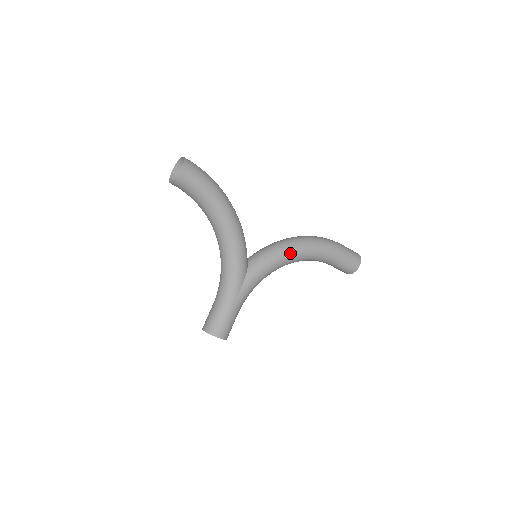
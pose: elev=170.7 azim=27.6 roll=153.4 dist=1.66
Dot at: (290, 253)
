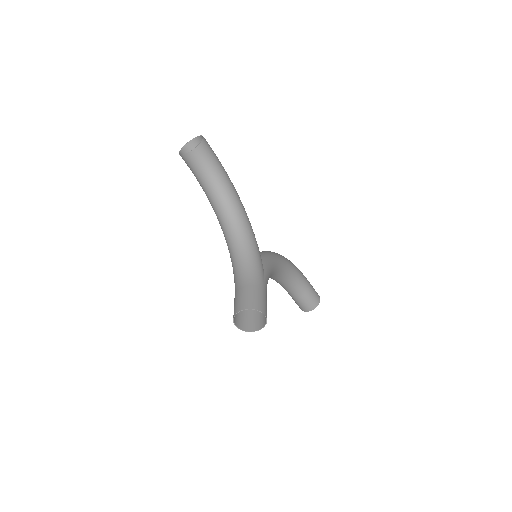
Dot at: (282, 259)
